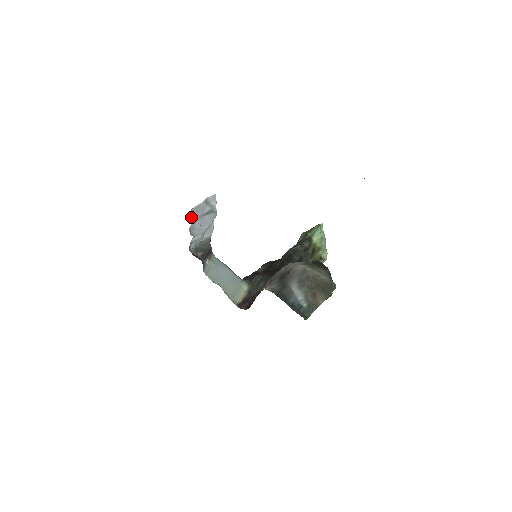
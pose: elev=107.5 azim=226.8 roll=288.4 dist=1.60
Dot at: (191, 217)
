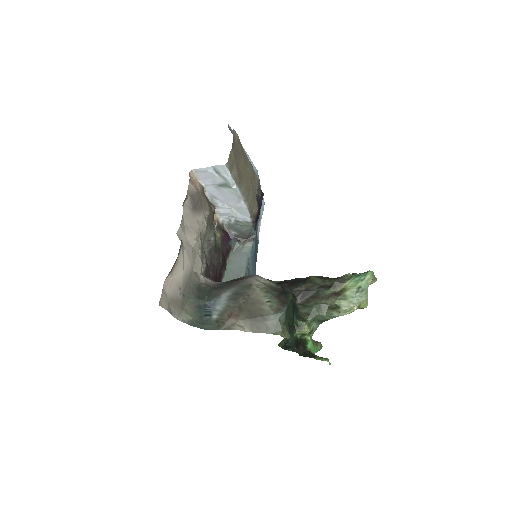
Dot at: (201, 180)
